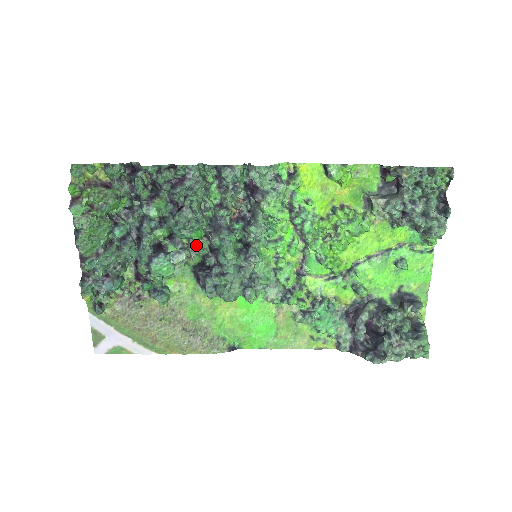
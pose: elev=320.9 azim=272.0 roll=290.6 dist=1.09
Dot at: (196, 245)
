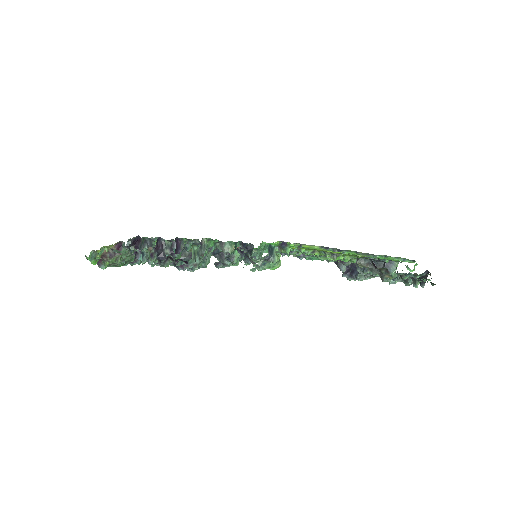
Dot at: occluded
